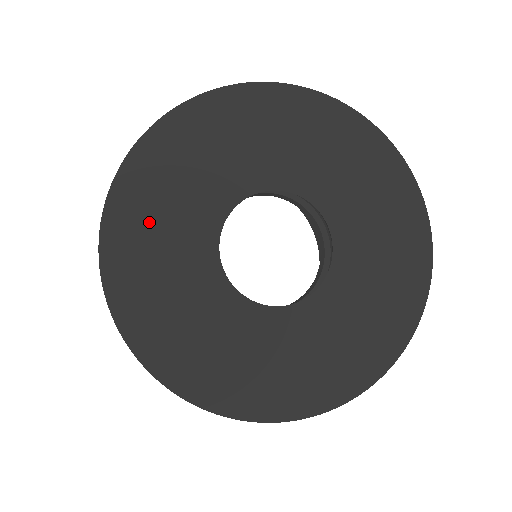
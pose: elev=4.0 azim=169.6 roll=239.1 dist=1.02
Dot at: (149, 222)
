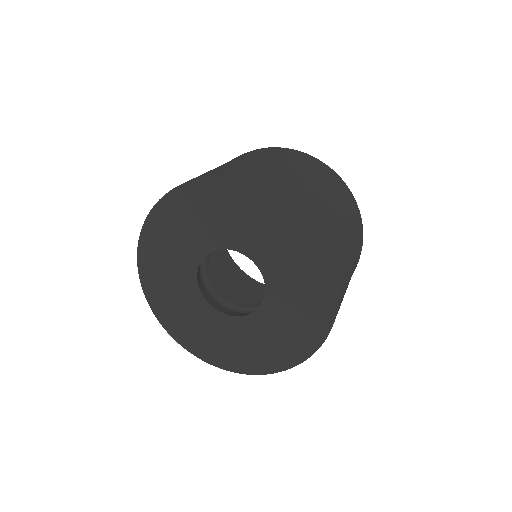
Dot at: (181, 219)
